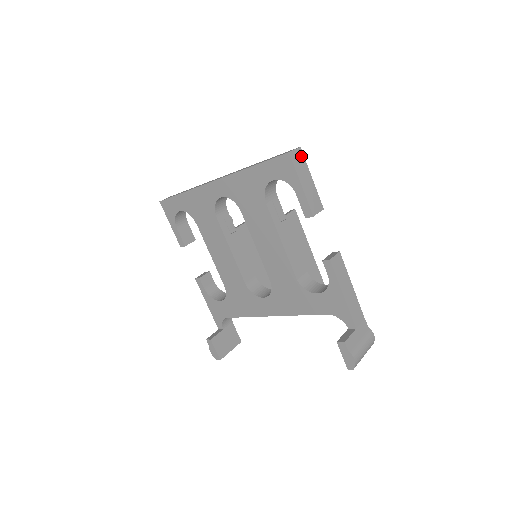
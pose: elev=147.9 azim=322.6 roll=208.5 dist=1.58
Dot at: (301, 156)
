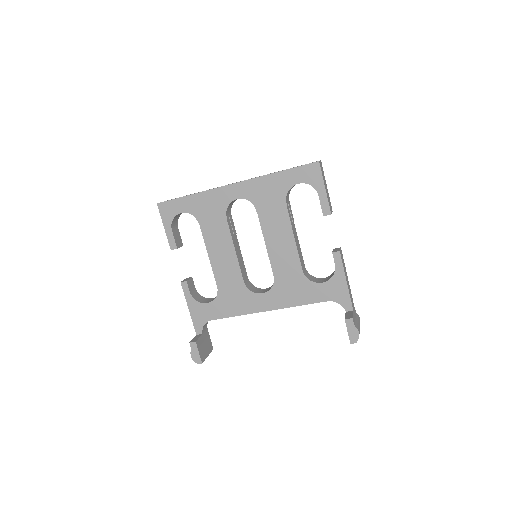
Dot at: (322, 167)
